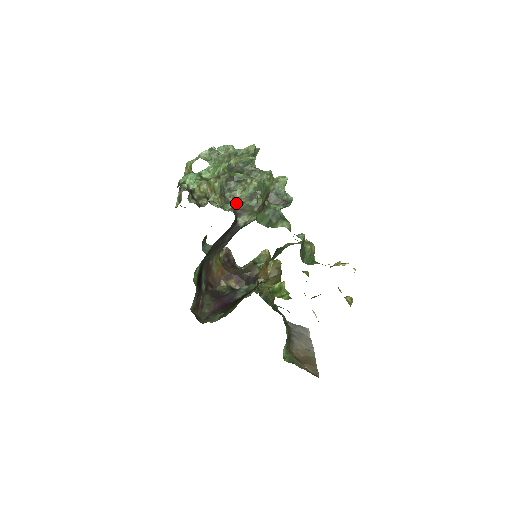
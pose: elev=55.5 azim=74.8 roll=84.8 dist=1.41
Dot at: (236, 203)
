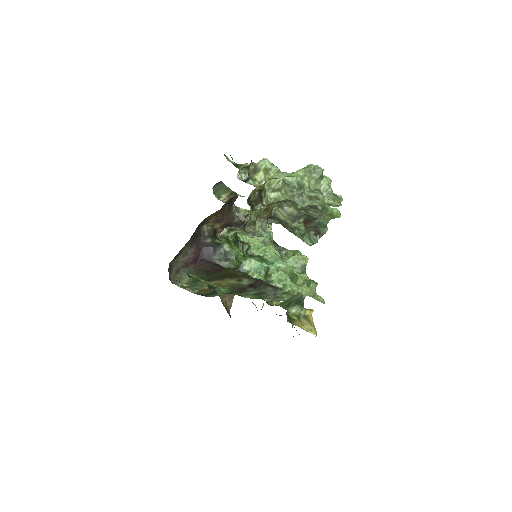
Dot at: (278, 210)
